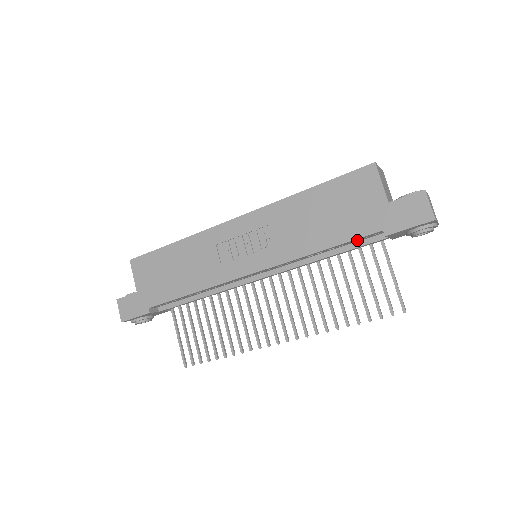
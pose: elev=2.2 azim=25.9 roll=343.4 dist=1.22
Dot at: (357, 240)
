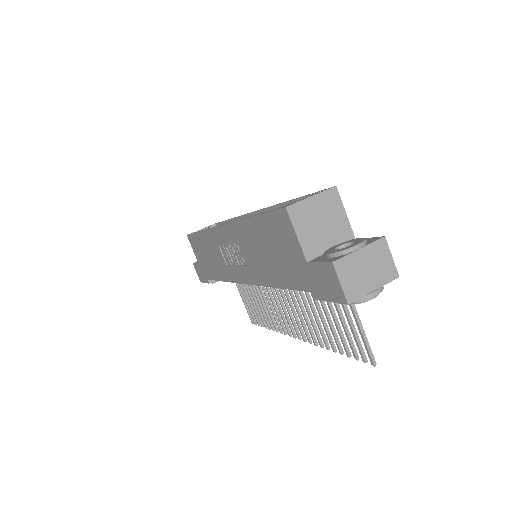
Dot at: occluded
